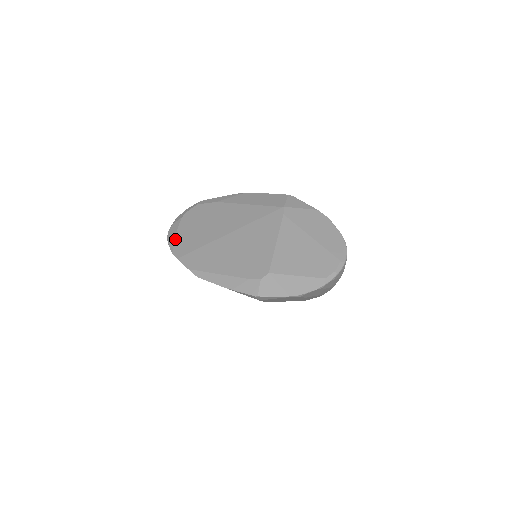
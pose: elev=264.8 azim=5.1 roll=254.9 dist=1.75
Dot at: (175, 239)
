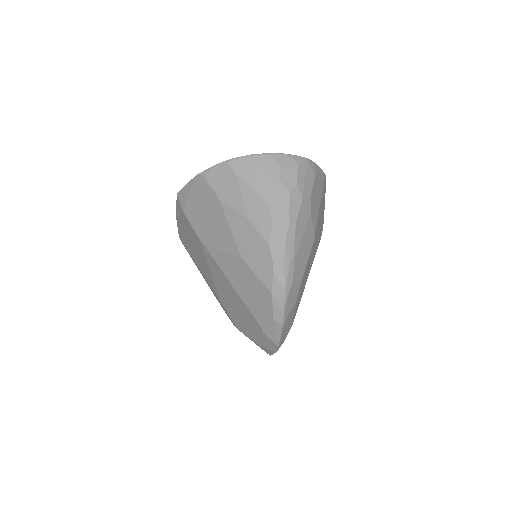
Dot at: occluded
